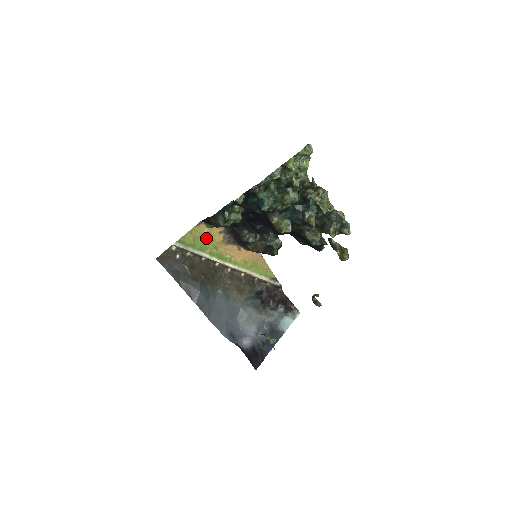
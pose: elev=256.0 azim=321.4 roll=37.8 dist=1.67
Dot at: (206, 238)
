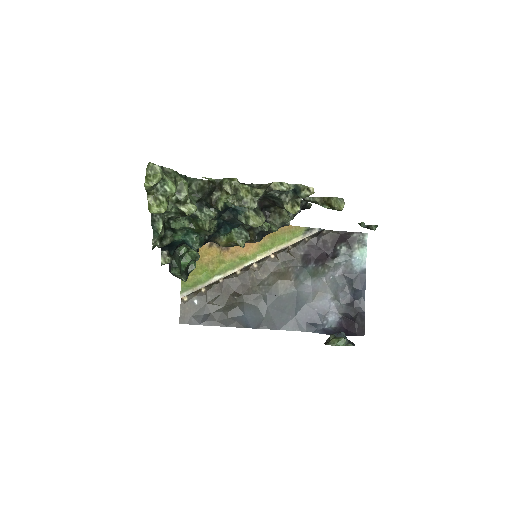
Dot at: (203, 263)
